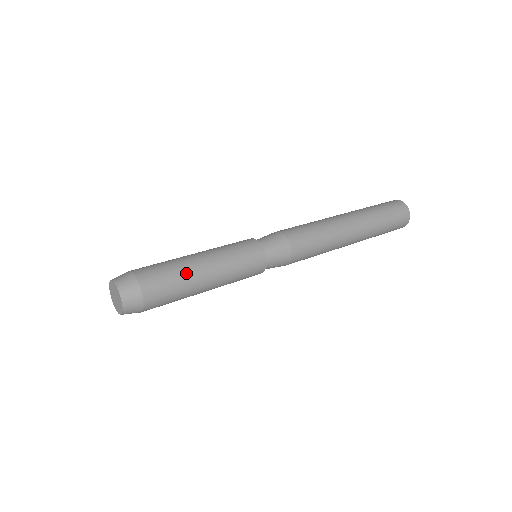
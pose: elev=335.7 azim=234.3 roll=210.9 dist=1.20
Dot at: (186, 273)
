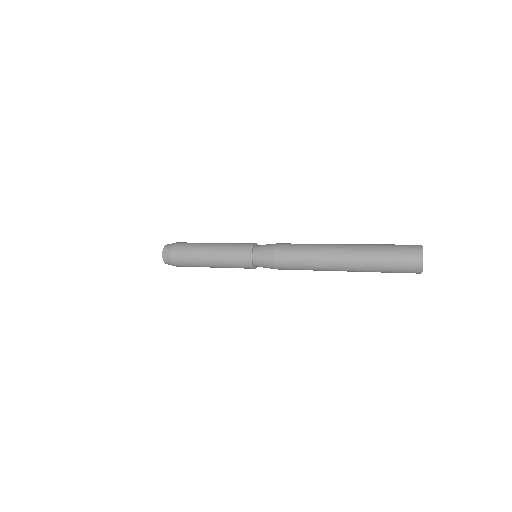
Dot at: (197, 257)
